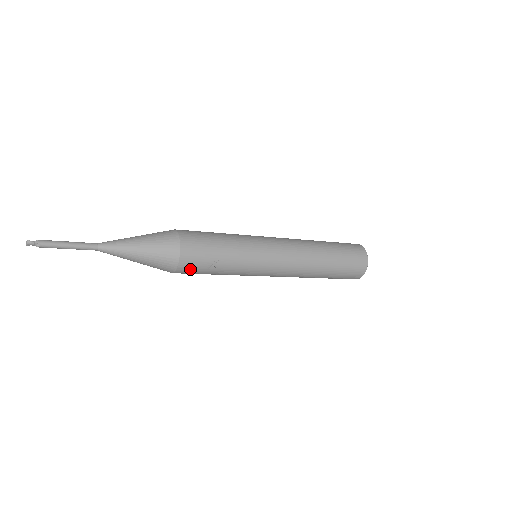
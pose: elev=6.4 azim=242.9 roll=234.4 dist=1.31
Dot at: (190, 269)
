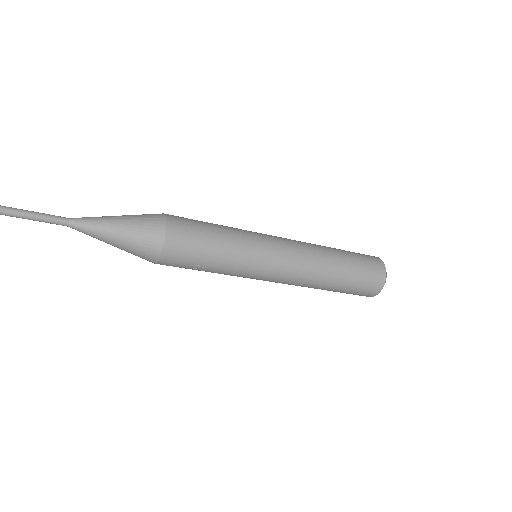
Dot at: occluded
